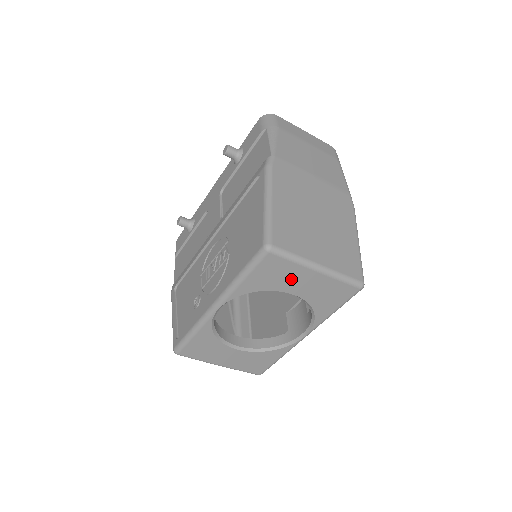
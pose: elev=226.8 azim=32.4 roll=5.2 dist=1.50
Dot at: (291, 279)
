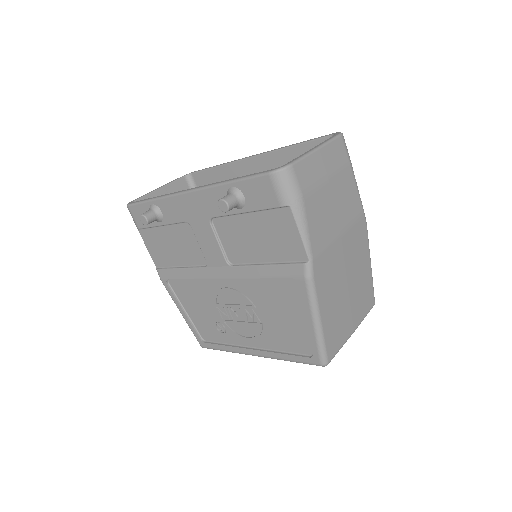
Dot at: occluded
